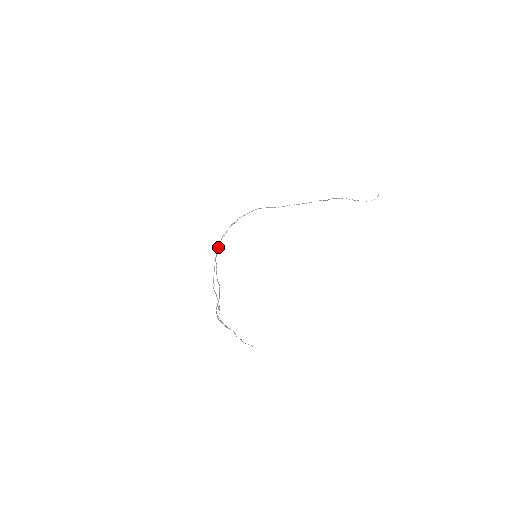
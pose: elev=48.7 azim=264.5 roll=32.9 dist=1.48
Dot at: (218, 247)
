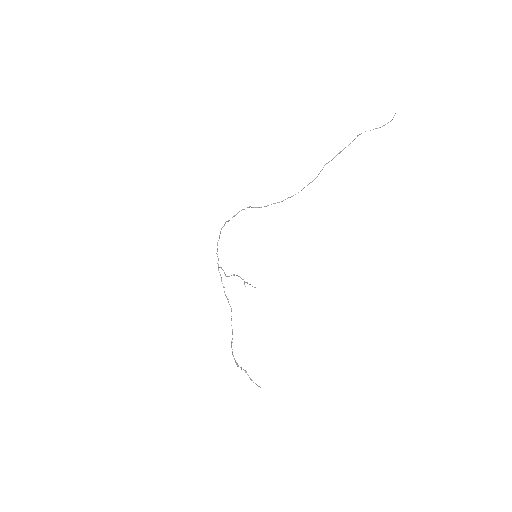
Dot at: occluded
